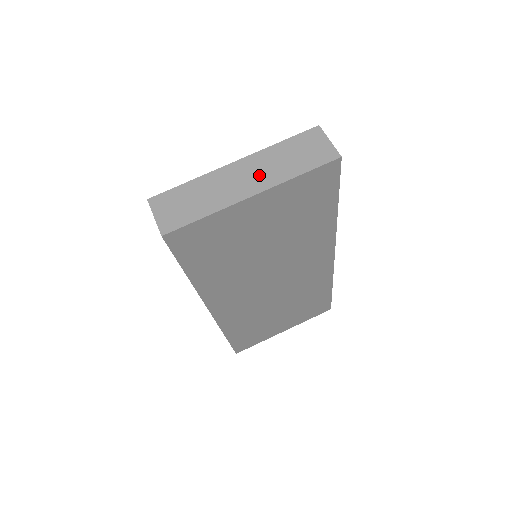
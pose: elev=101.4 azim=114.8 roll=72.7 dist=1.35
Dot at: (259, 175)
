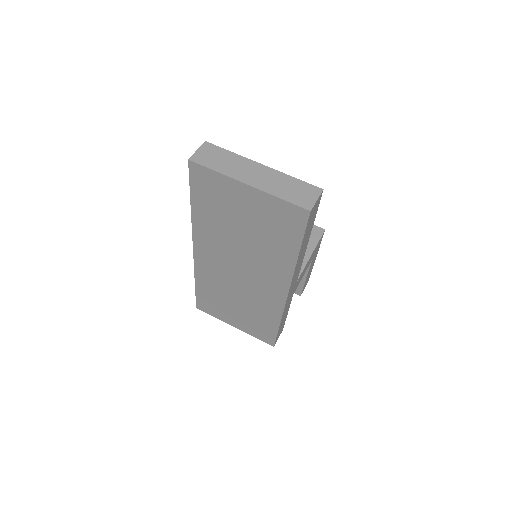
Dot at: (263, 180)
